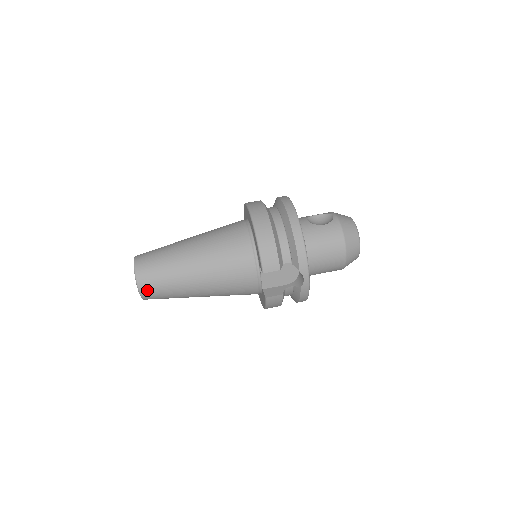
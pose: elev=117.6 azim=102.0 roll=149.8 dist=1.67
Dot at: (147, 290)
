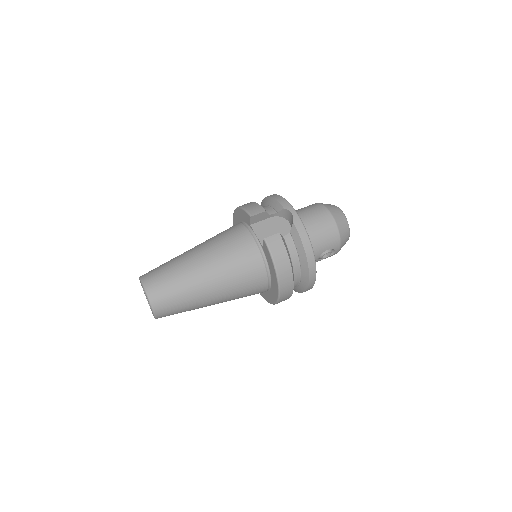
Dot at: (152, 284)
